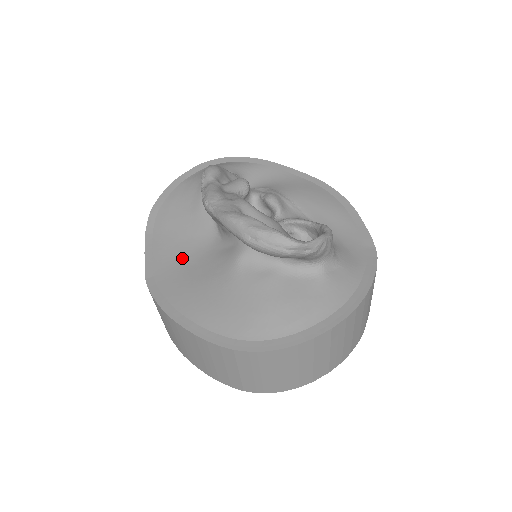
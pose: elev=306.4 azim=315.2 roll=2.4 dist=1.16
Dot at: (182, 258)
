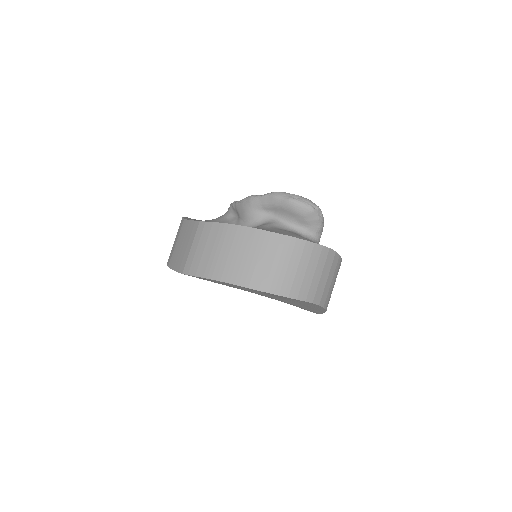
Dot at: occluded
